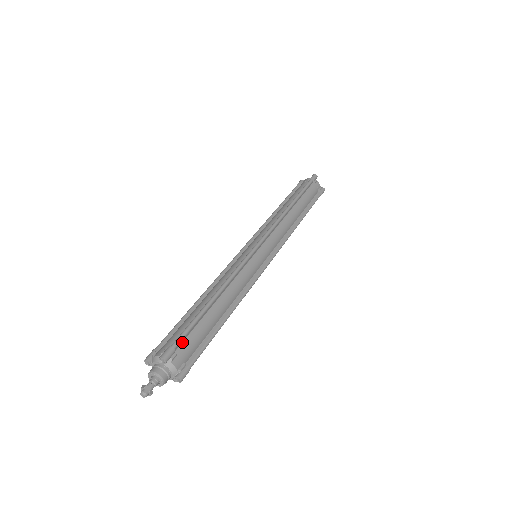
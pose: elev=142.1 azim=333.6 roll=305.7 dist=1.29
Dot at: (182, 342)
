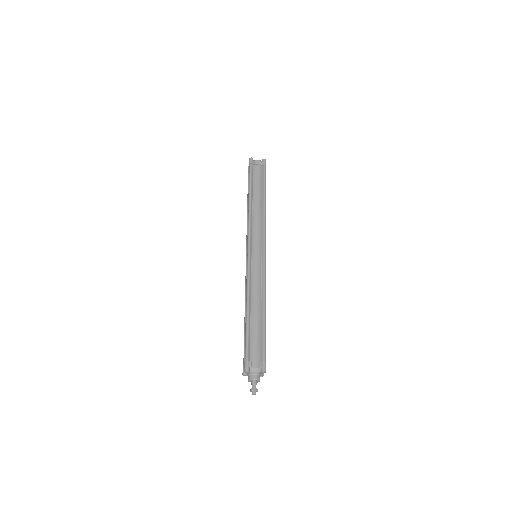
Dot at: (250, 352)
